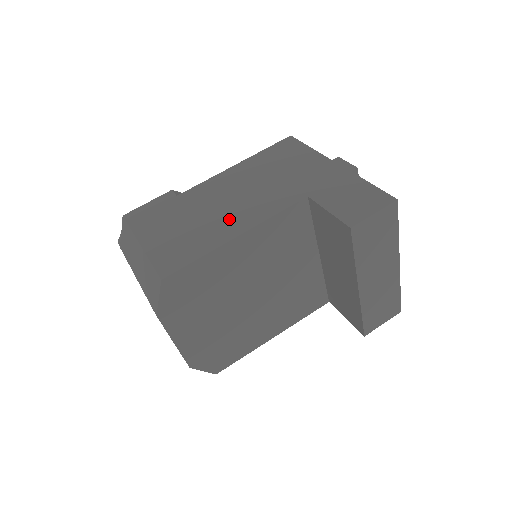
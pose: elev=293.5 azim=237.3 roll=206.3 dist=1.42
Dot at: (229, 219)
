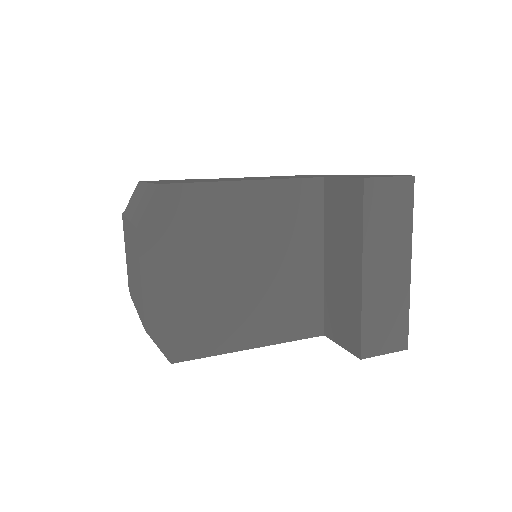
Dot at: (242, 179)
